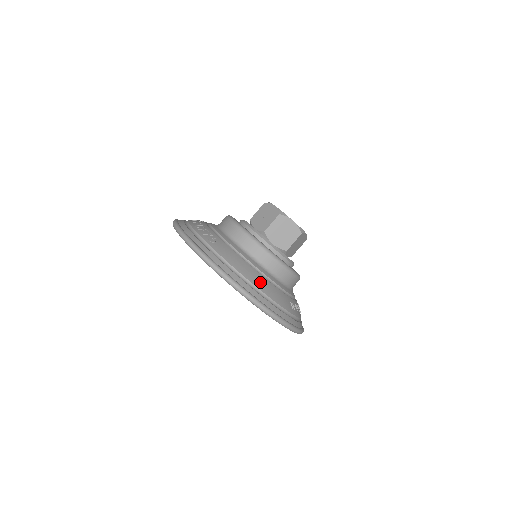
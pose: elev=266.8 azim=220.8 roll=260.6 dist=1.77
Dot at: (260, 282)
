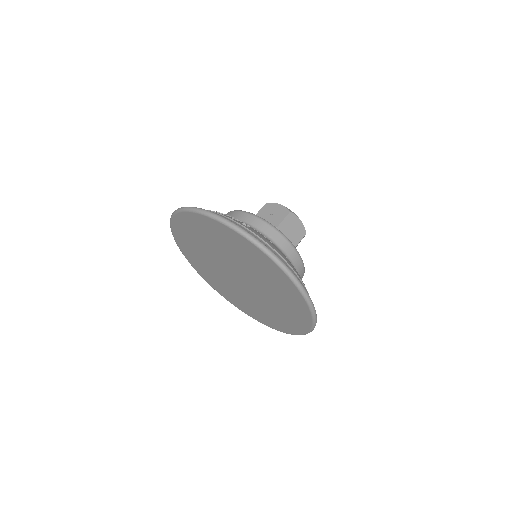
Dot at: (295, 270)
